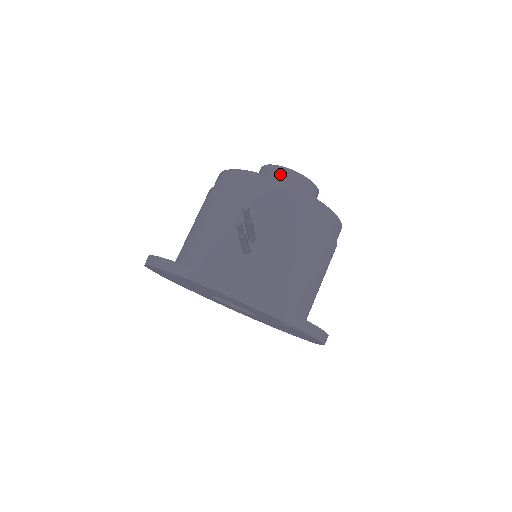
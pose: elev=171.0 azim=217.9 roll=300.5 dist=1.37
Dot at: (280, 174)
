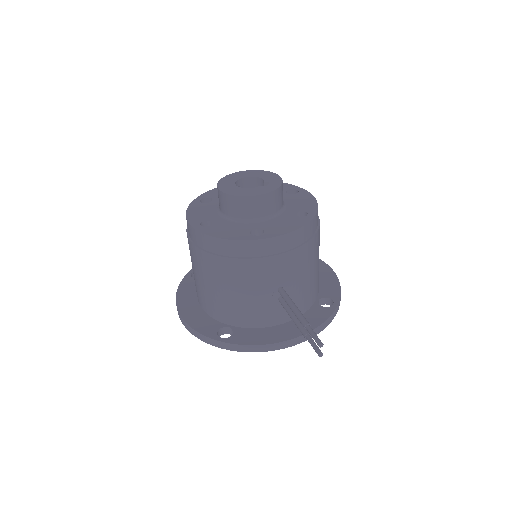
Dot at: (255, 204)
